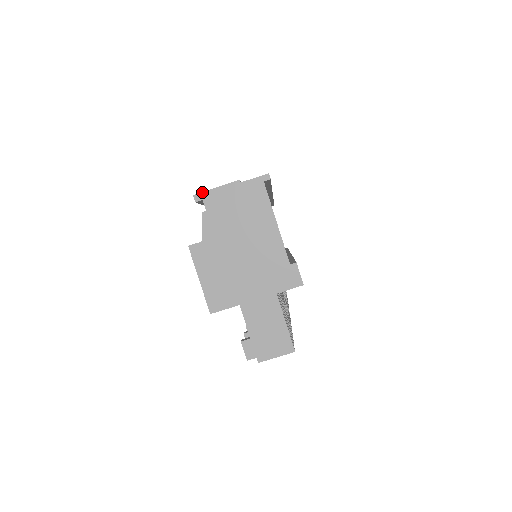
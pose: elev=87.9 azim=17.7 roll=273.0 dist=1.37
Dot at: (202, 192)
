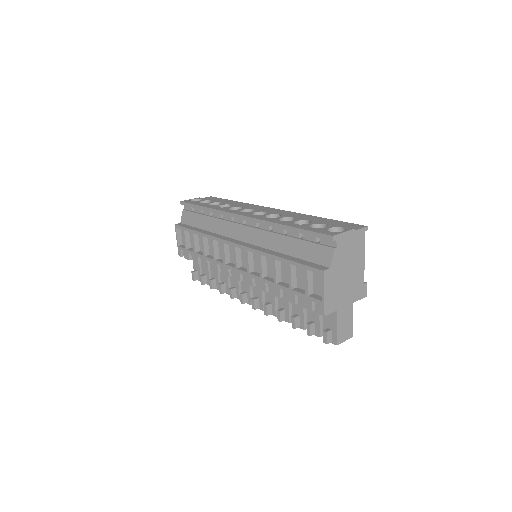
Dot at: (337, 234)
